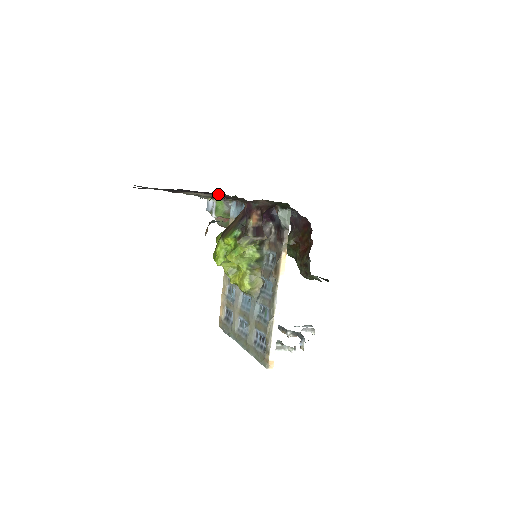
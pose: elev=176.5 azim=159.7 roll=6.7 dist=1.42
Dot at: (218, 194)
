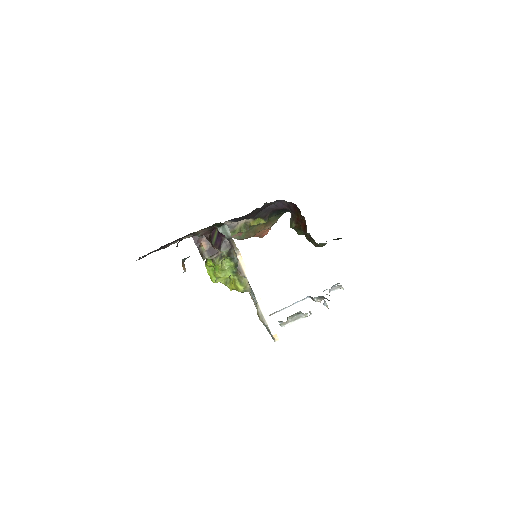
Dot at: occluded
